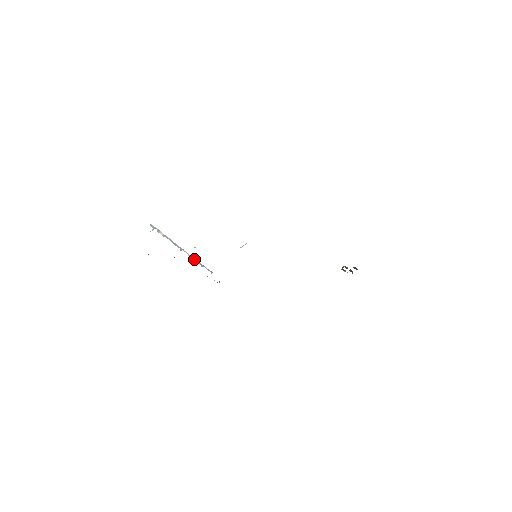
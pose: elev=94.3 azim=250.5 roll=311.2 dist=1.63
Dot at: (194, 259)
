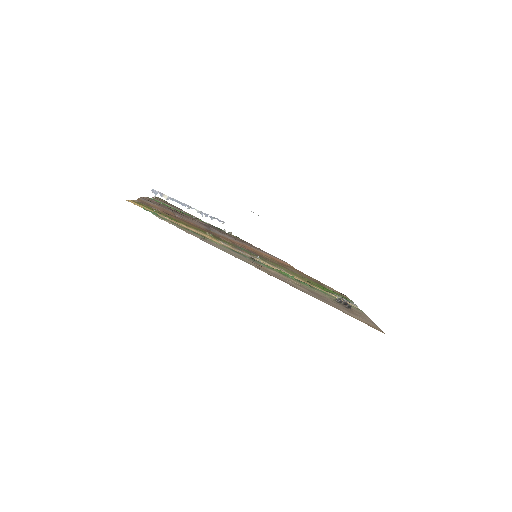
Dot at: (204, 213)
